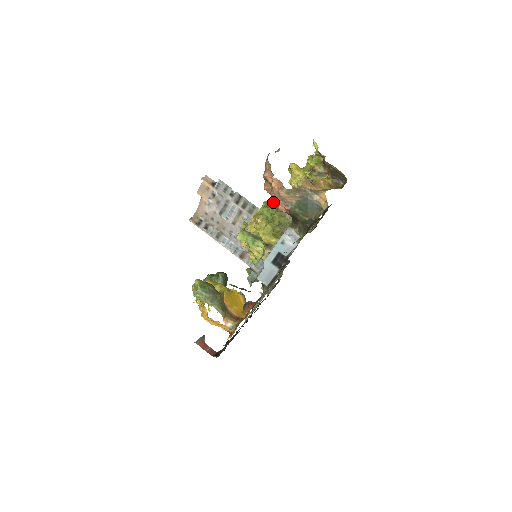
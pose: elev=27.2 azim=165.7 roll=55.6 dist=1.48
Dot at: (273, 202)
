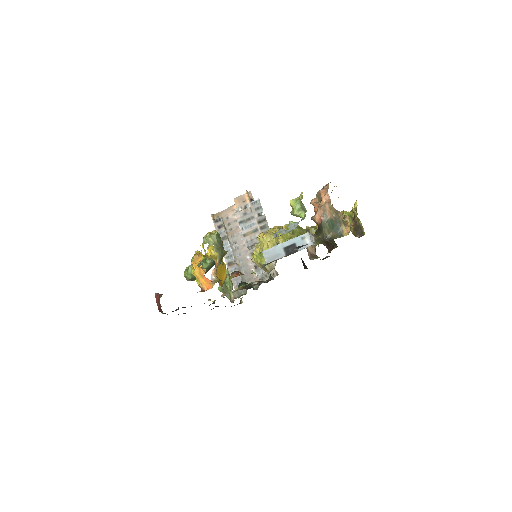
Dot at: occluded
